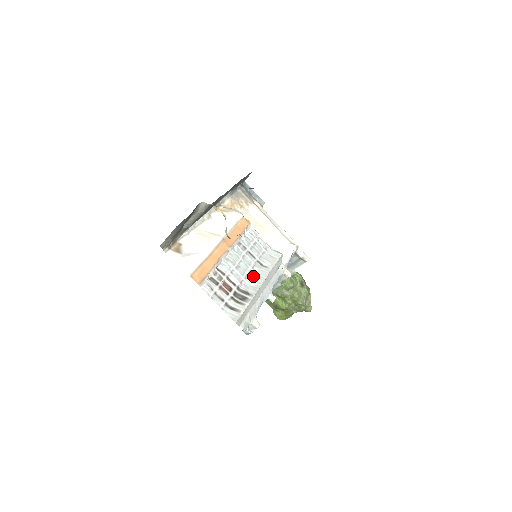
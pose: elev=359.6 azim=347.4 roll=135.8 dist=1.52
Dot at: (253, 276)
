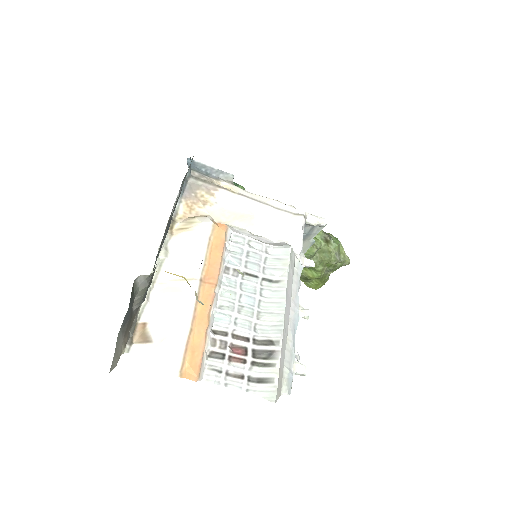
Dot at: (267, 307)
